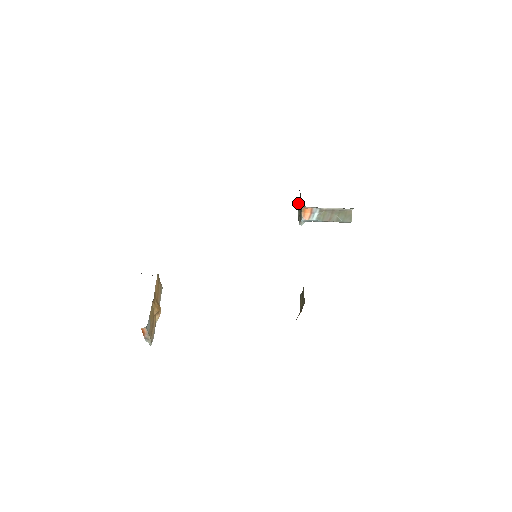
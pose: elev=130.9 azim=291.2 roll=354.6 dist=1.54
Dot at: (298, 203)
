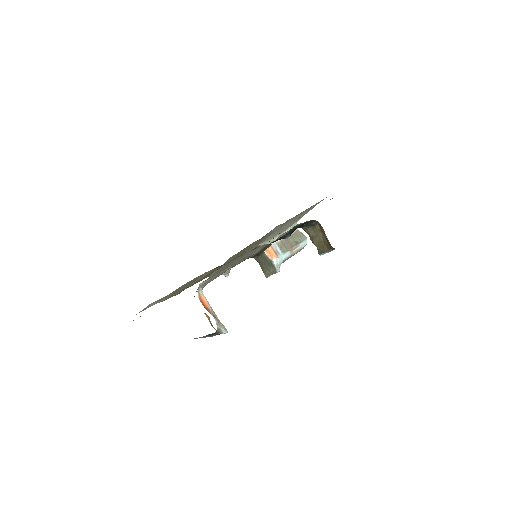
Dot at: (263, 271)
